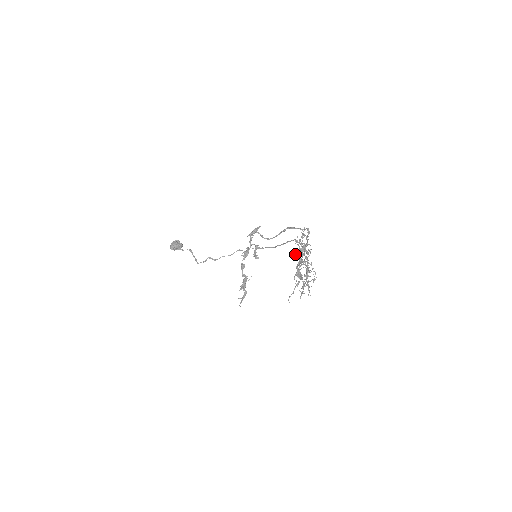
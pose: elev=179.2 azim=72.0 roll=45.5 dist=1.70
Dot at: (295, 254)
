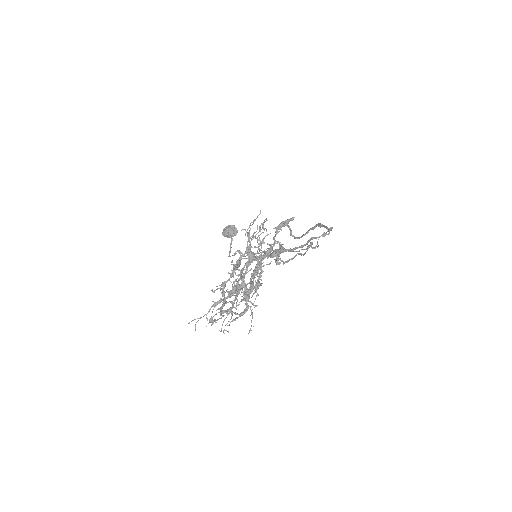
Dot at: (240, 253)
